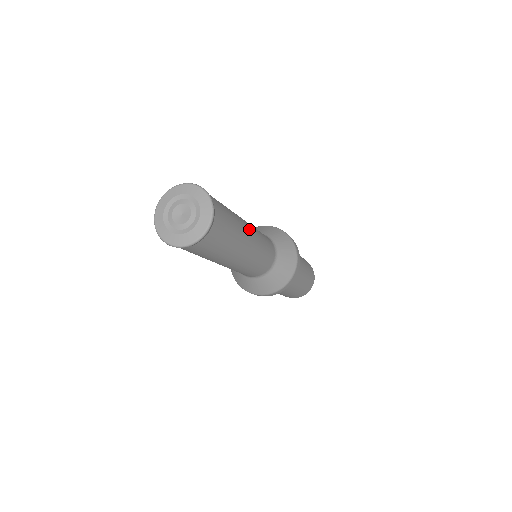
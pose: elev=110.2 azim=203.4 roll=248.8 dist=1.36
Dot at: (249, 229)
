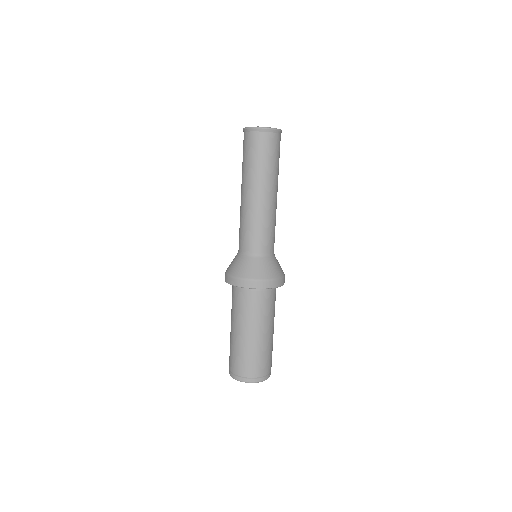
Dot at: occluded
